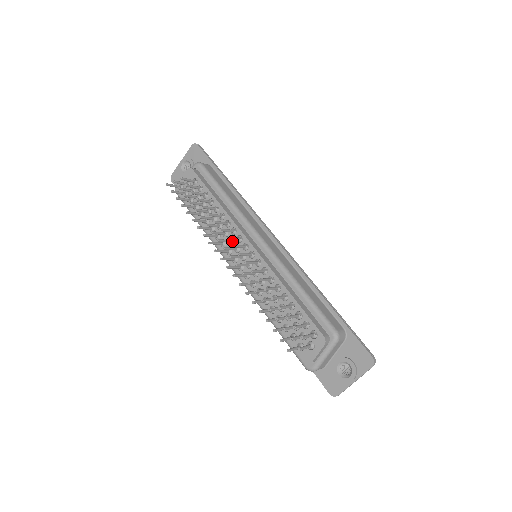
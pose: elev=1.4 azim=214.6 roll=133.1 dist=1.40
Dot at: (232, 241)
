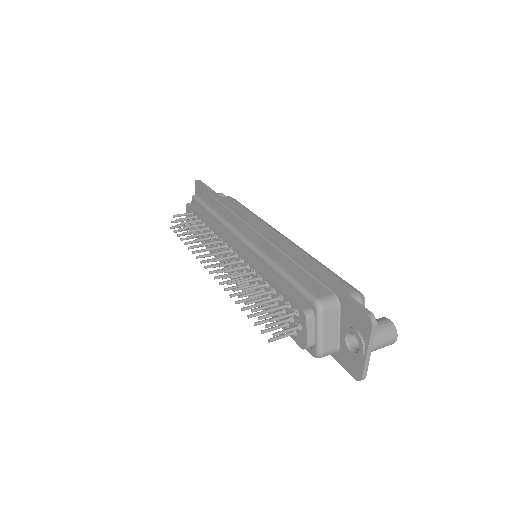
Dot at: occluded
